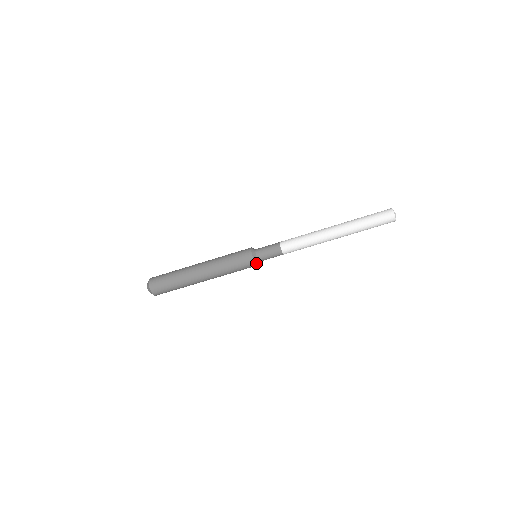
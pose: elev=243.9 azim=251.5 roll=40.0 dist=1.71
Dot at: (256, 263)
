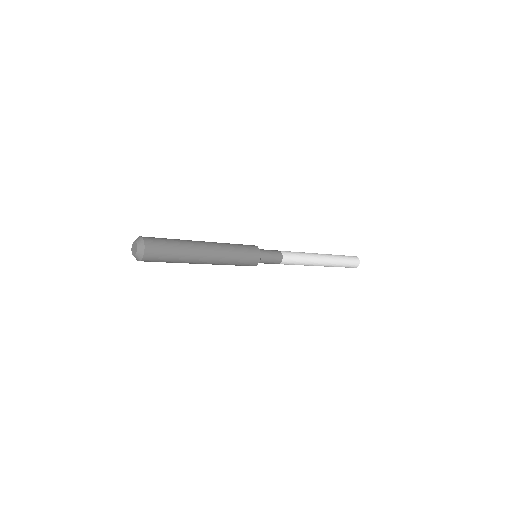
Dot at: (255, 265)
